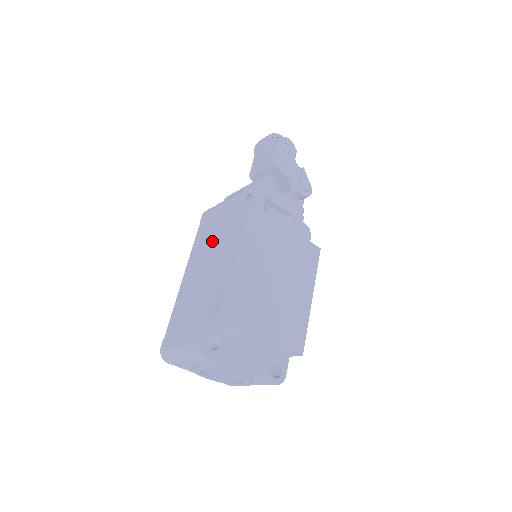
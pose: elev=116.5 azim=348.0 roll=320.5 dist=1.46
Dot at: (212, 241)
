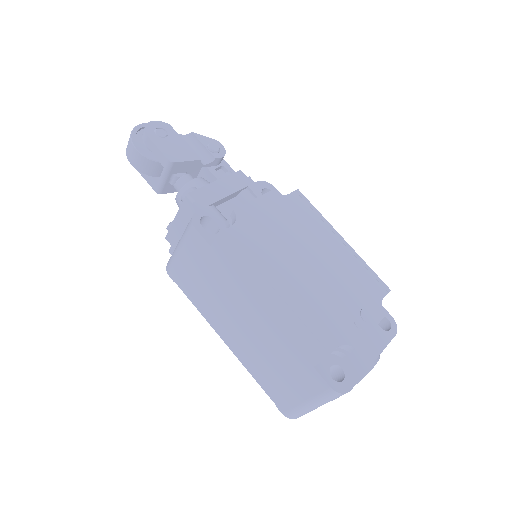
Dot at: (218, 294)
